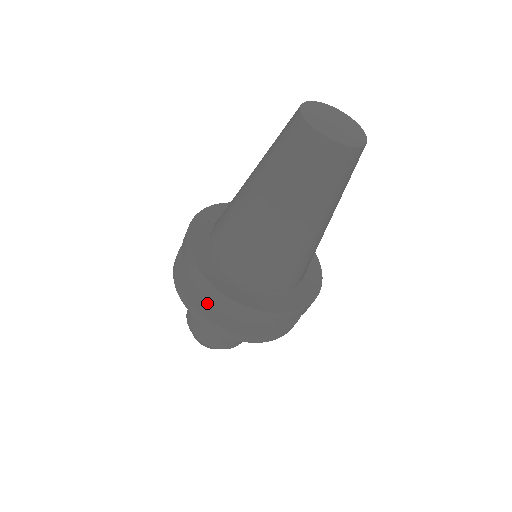
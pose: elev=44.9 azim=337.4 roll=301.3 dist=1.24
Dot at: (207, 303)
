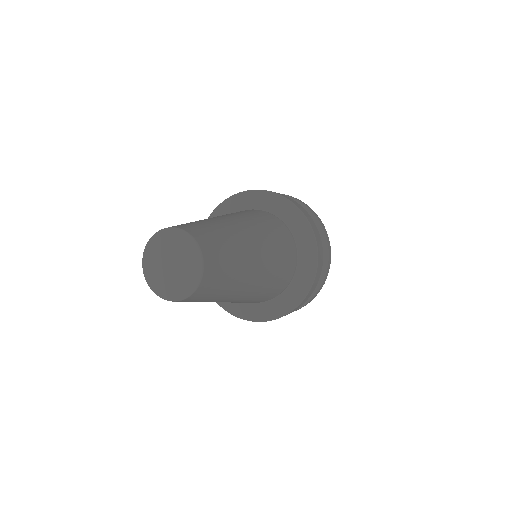
Dot at: occluded
